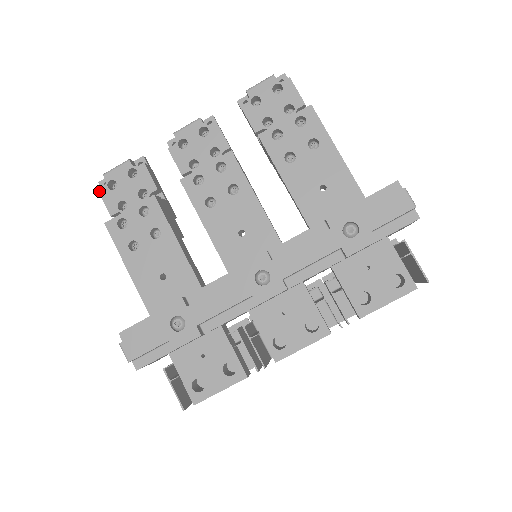
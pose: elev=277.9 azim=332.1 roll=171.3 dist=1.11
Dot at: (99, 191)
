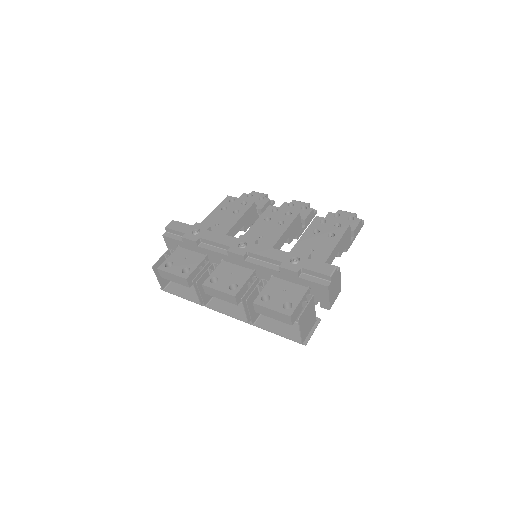
Dot at: (243, 194)
